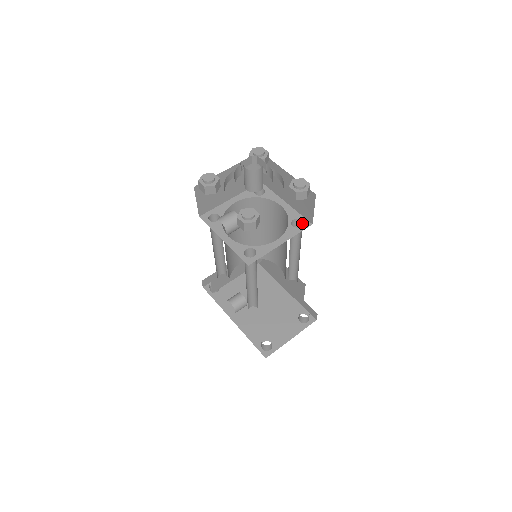
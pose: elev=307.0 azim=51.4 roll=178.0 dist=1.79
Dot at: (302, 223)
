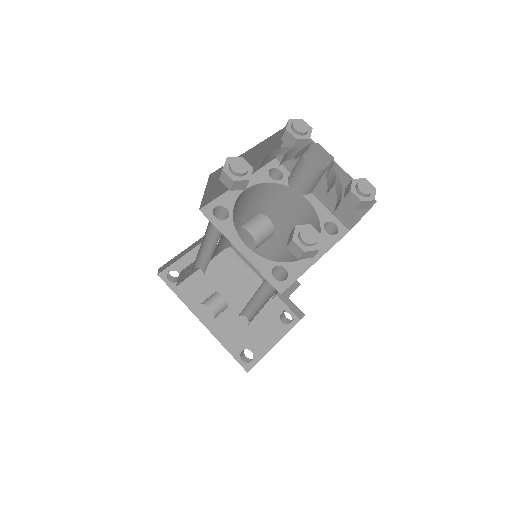
Dot at: (336, 228)
